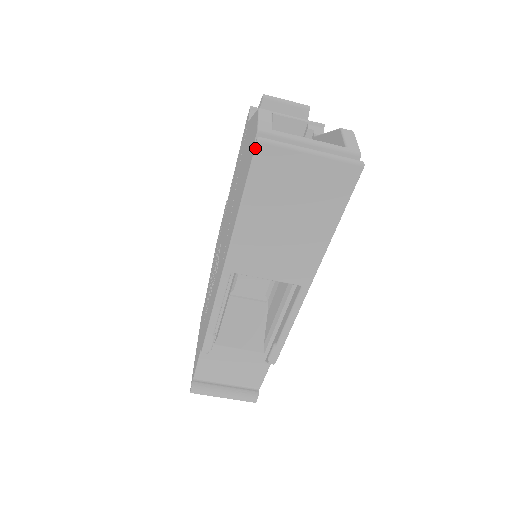
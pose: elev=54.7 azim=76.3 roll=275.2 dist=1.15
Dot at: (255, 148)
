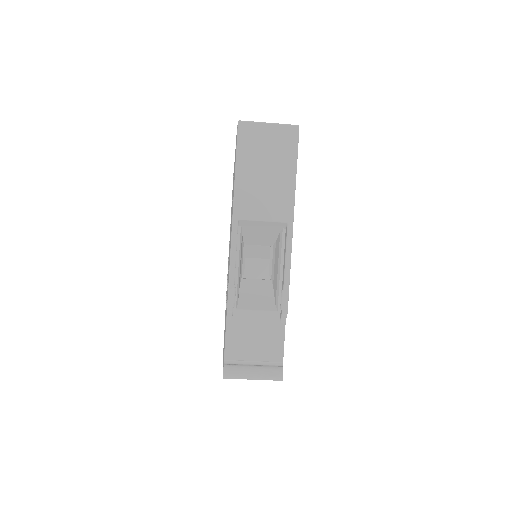
Dot at: (238, 126)
